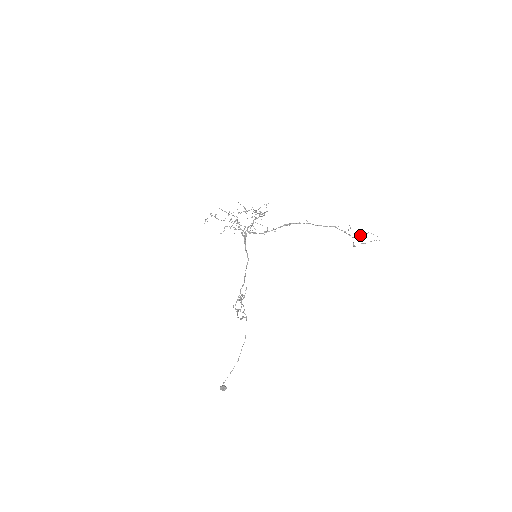
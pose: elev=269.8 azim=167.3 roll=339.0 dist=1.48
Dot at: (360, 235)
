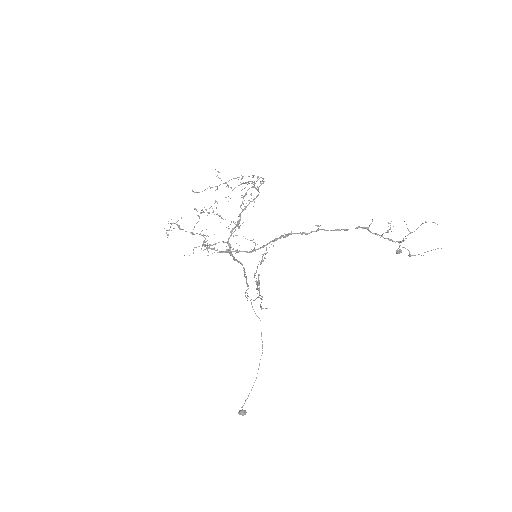
Dot at: occluded
